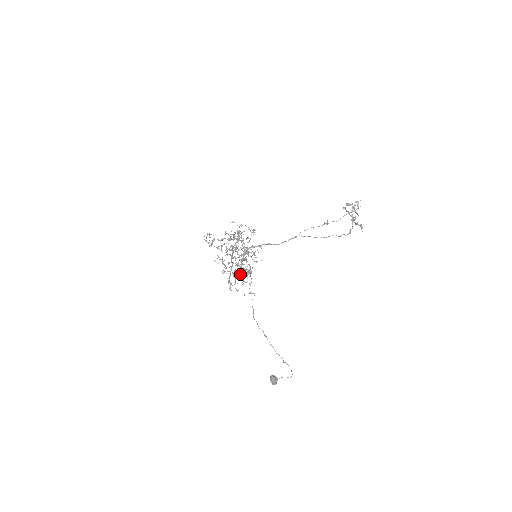
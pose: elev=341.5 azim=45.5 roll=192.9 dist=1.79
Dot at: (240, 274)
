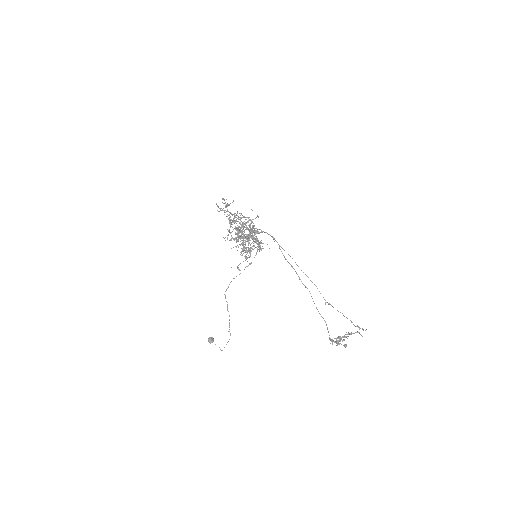
Dot at: occluded
